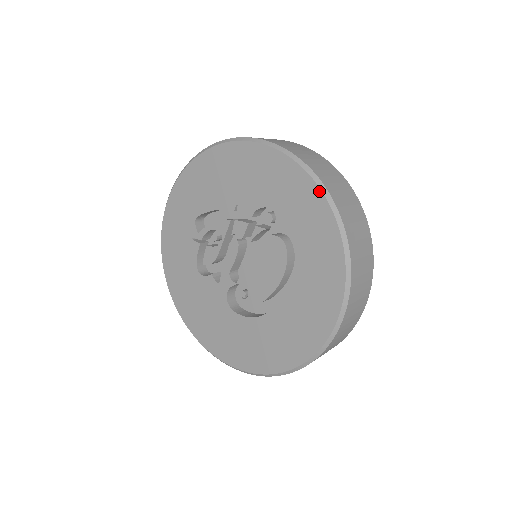
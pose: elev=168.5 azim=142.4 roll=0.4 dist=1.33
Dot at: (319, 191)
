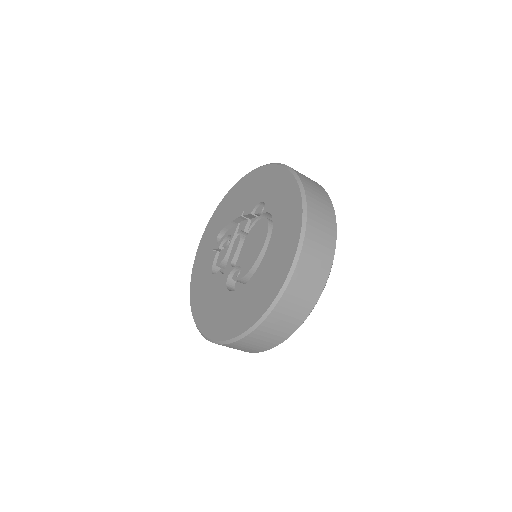
Dot at: (291, 174)
